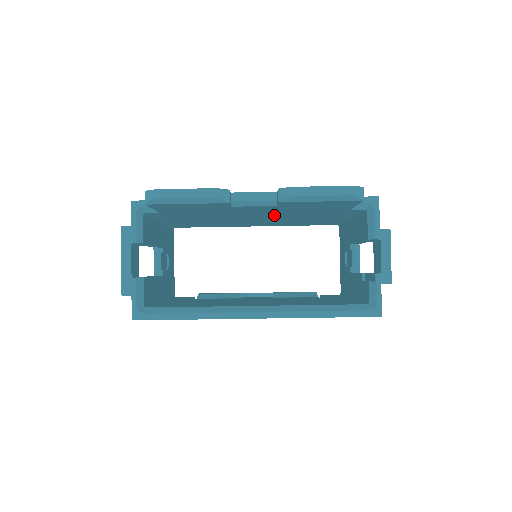
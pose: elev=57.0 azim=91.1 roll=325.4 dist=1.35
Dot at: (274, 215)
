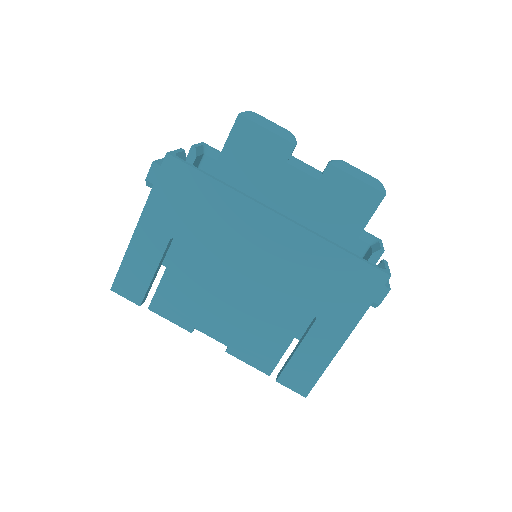
Dot at: occluded
